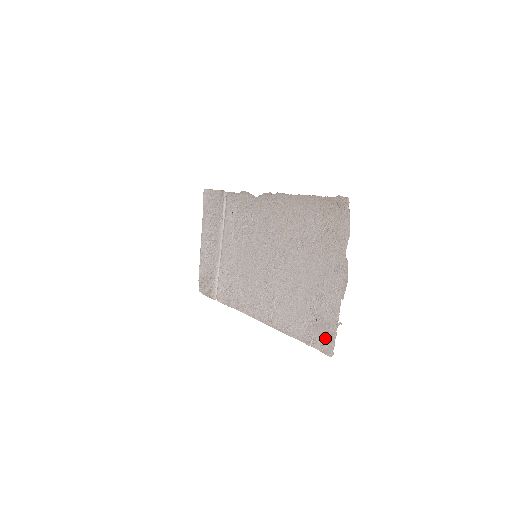
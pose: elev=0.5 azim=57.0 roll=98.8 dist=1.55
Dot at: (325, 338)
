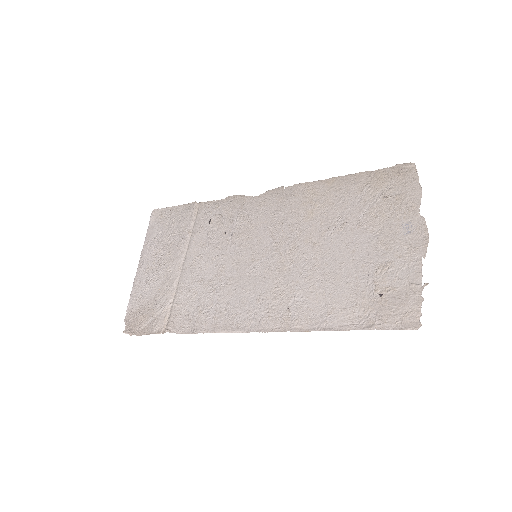
Dot at: (401, 310)
